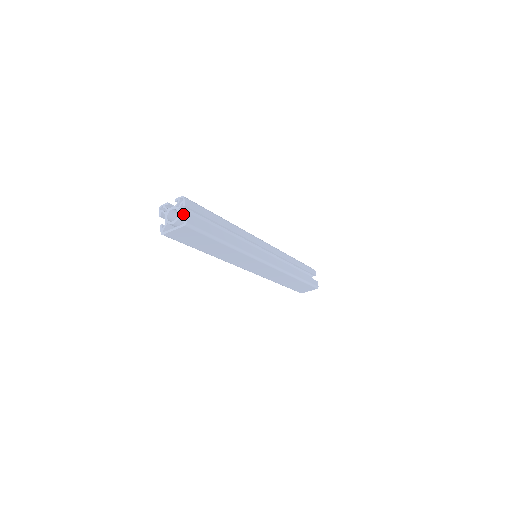
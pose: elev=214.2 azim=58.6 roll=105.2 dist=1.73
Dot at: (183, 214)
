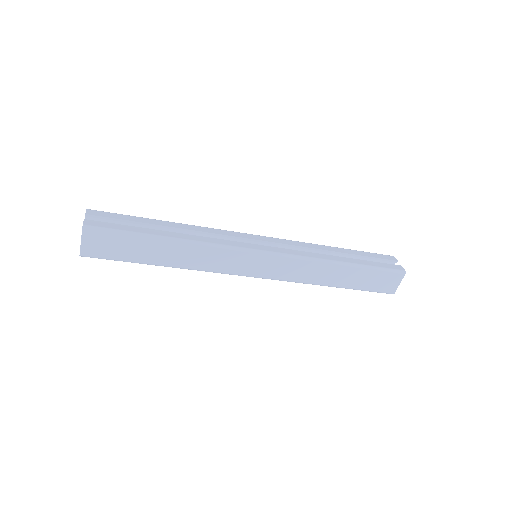
Dot at: occluded
